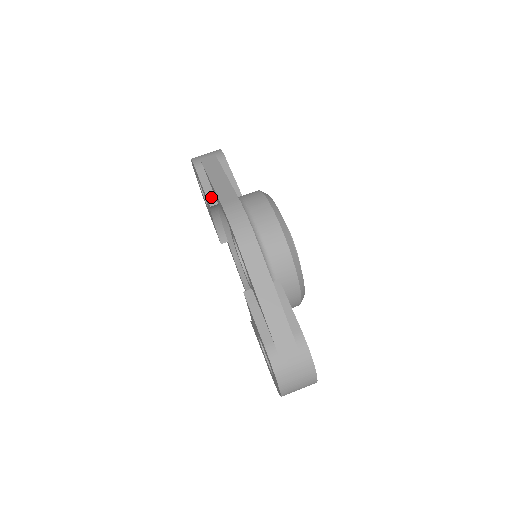
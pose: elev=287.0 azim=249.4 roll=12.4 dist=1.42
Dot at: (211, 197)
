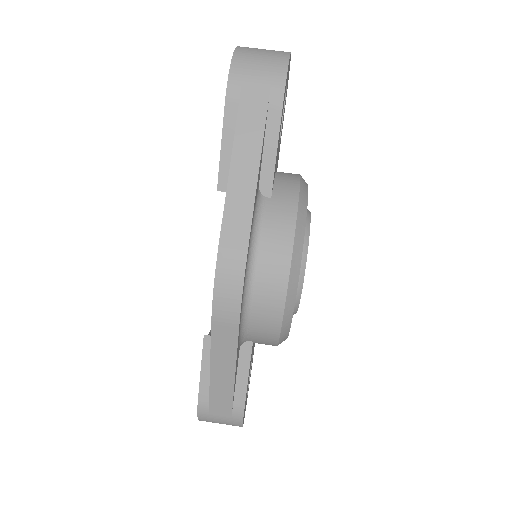
Dot at: (225, 174)
